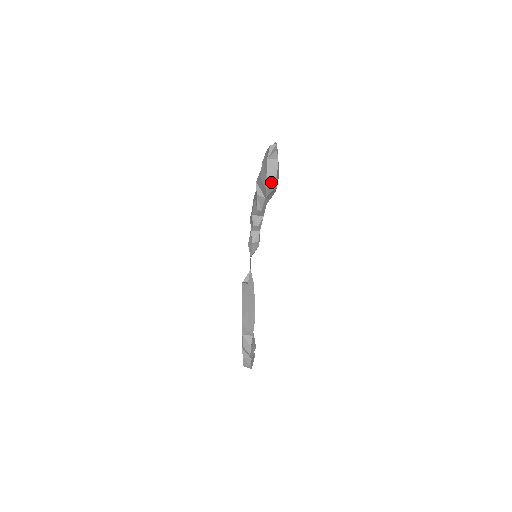
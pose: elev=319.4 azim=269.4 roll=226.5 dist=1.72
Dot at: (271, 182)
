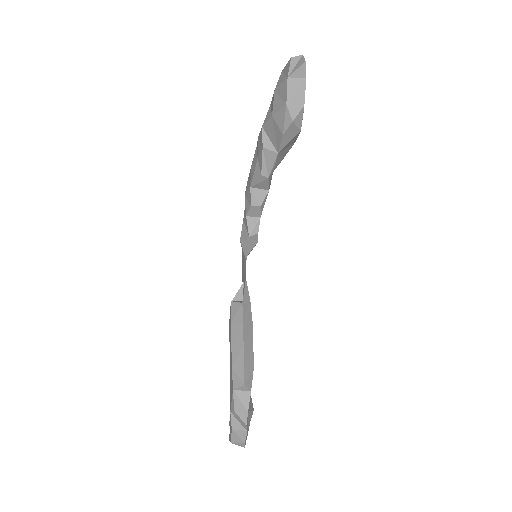
Dot at: (294, 118)
